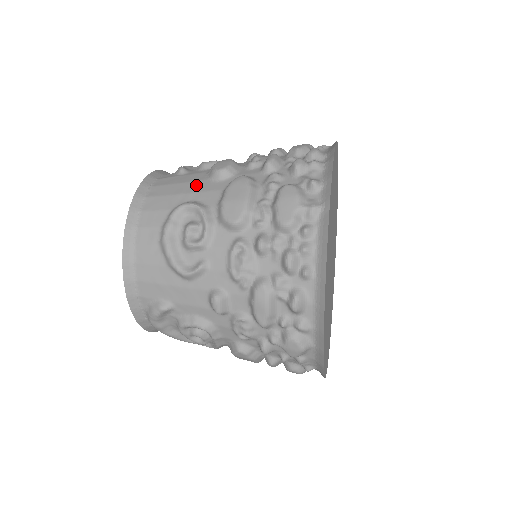
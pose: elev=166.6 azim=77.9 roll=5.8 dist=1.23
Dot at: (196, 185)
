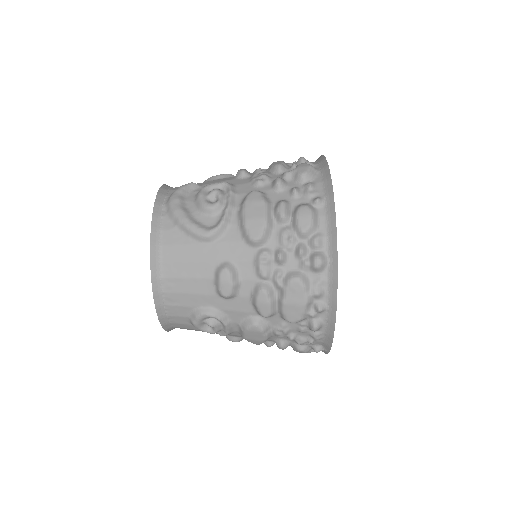
Dot at: occluded
